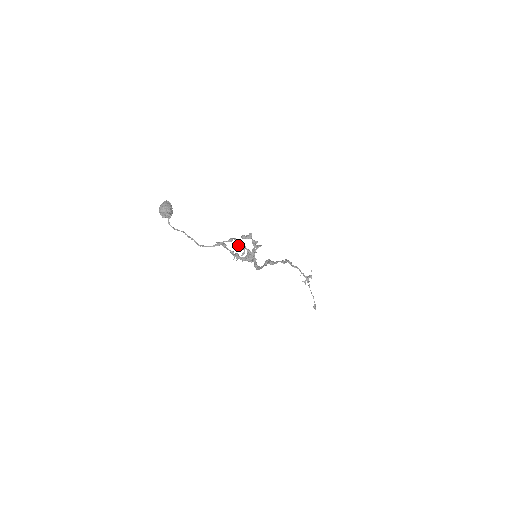
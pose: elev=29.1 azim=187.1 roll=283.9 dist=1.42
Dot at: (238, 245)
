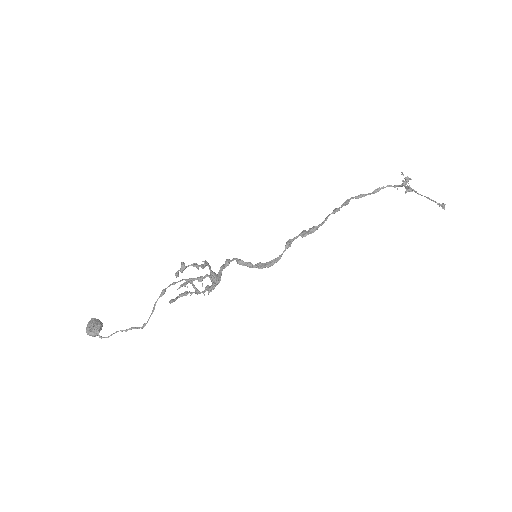
Dot at: occluded
